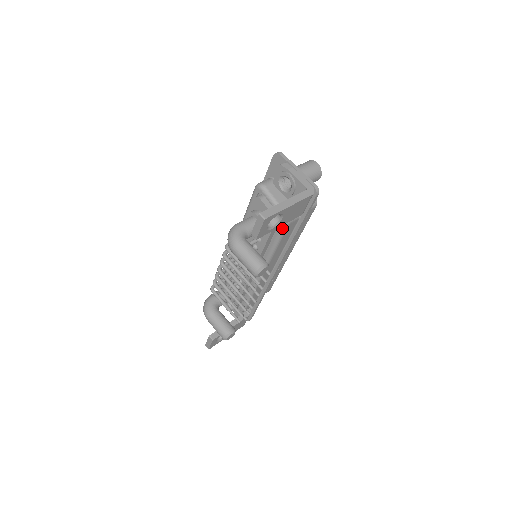
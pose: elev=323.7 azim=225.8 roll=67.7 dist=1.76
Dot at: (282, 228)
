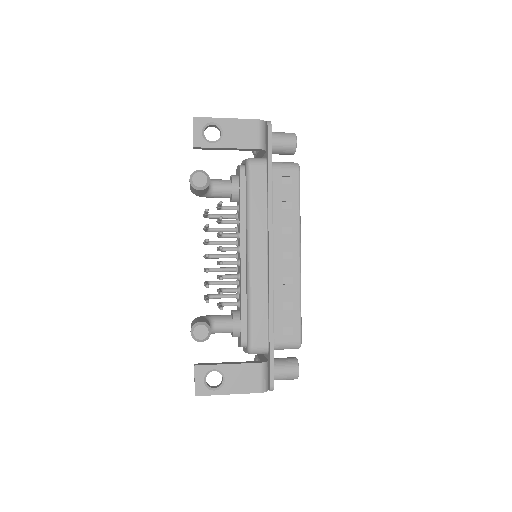
Dot at: (247, 173)
